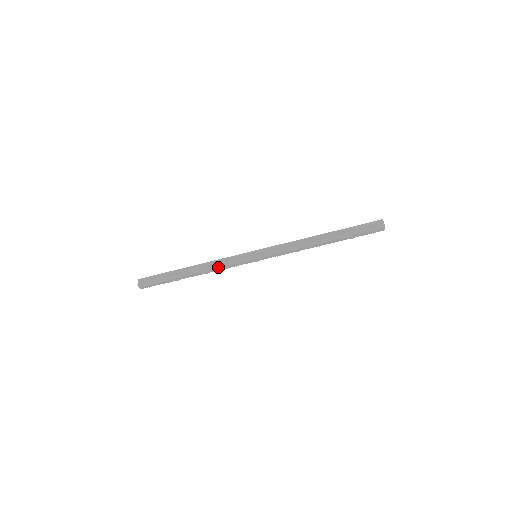
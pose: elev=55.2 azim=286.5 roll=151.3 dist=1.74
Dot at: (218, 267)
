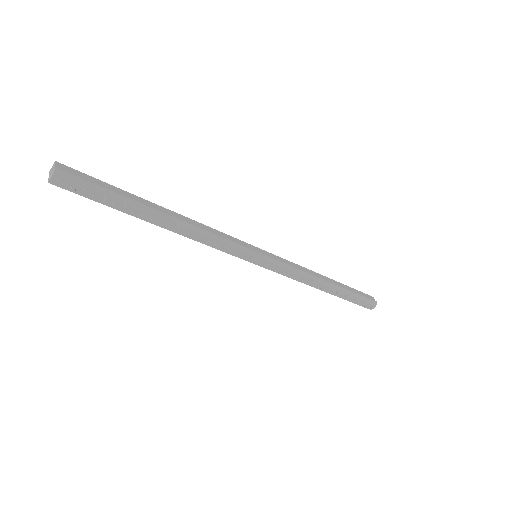
Dot at: (209, 236)
